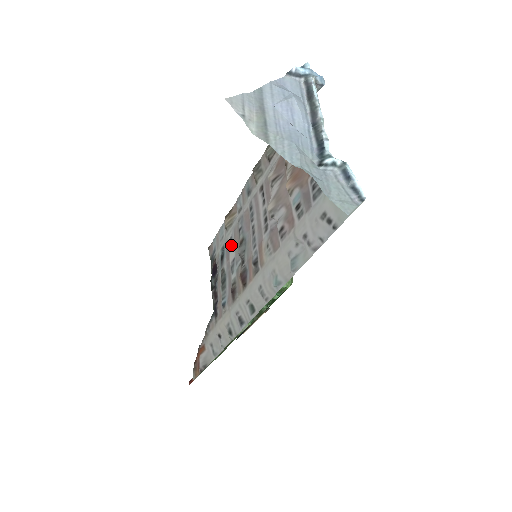
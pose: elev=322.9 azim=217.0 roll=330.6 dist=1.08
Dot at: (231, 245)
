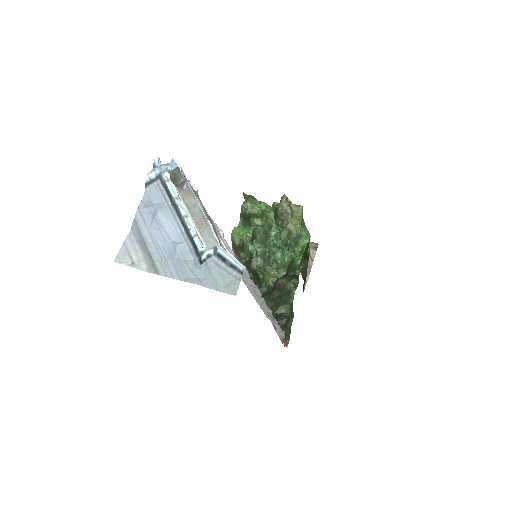
Dot at: occluded
